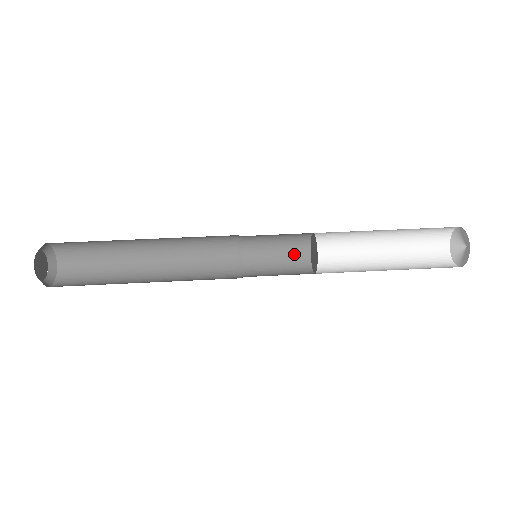
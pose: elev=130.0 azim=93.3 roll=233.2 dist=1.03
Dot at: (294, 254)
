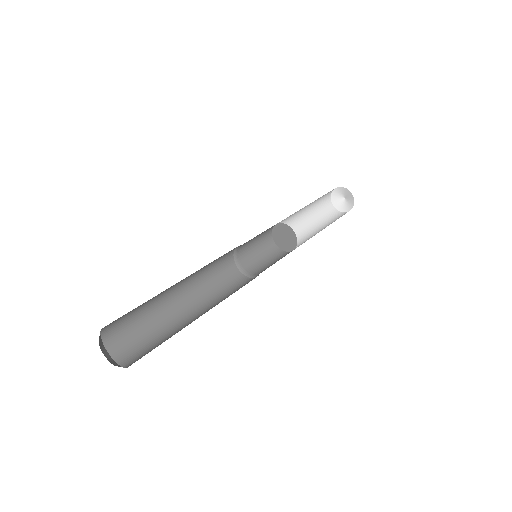
Dot at: (273, 255)
